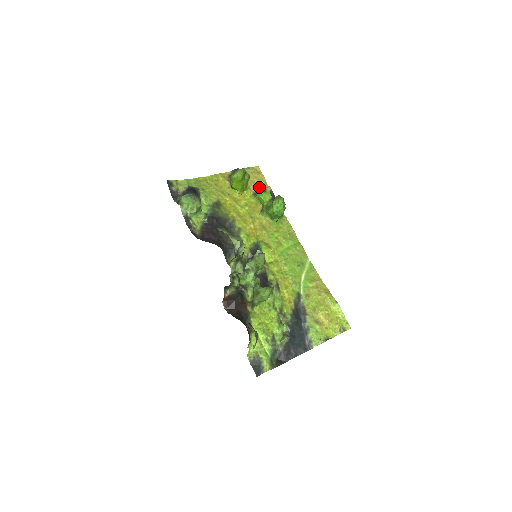
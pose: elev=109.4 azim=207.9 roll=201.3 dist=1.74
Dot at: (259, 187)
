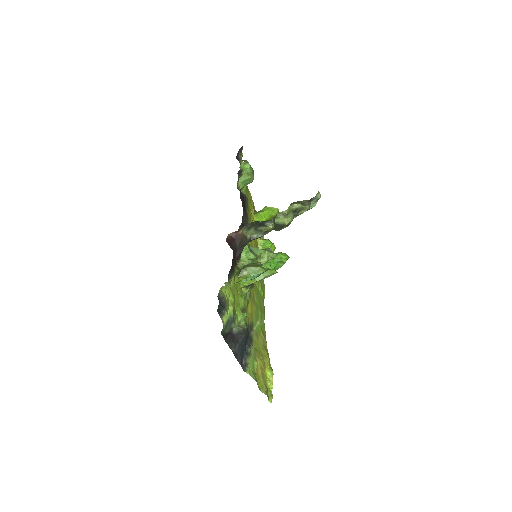
Dot at: occluded
